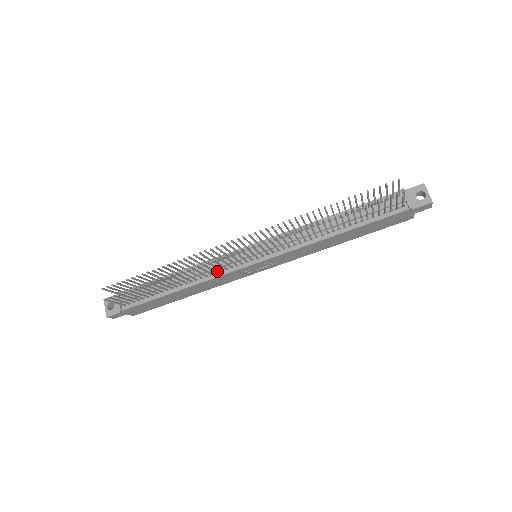
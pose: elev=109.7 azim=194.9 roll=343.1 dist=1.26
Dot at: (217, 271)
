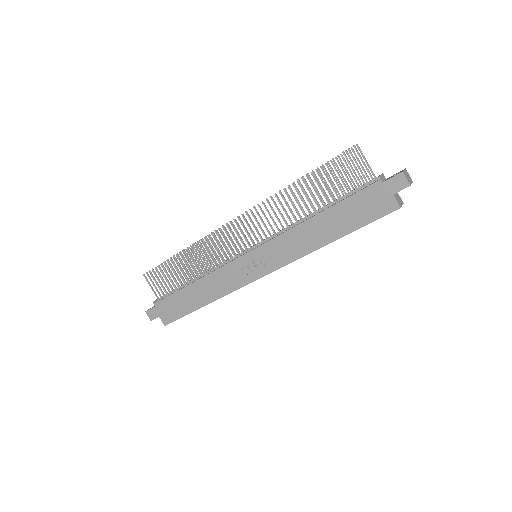
Dot at: (223, 265)
